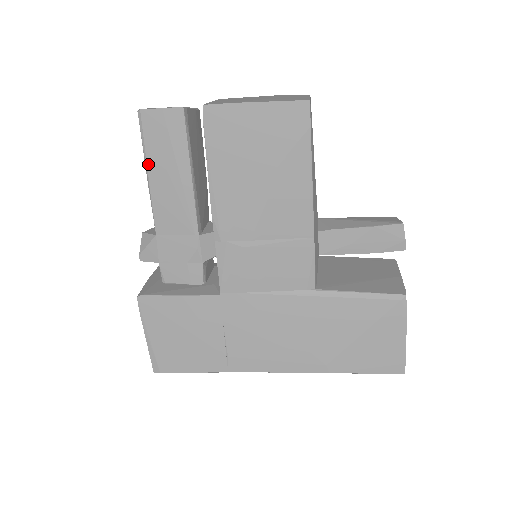
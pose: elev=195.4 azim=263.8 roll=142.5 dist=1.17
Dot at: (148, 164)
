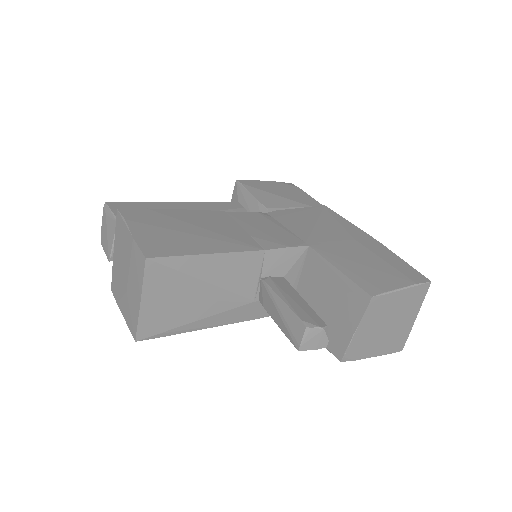
Dot at: occluded
